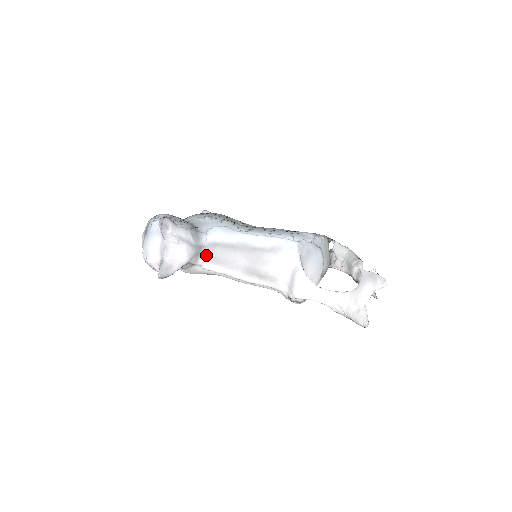
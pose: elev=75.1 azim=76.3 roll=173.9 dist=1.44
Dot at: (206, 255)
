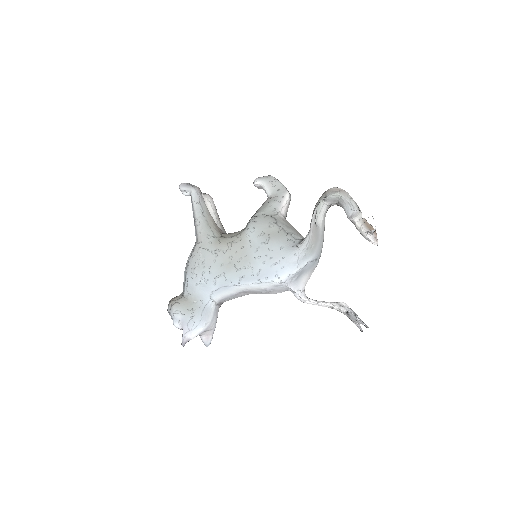
Dot at: (222, 303)
